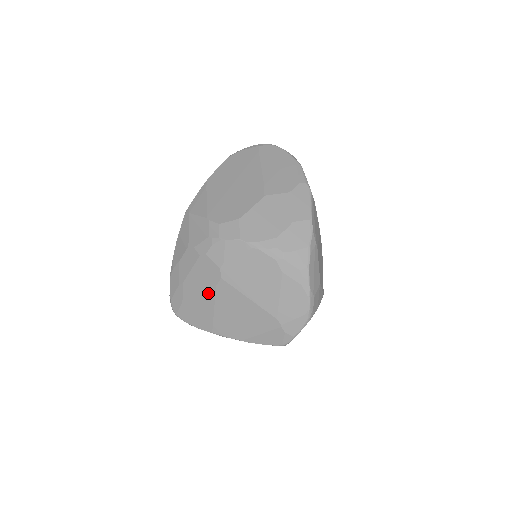
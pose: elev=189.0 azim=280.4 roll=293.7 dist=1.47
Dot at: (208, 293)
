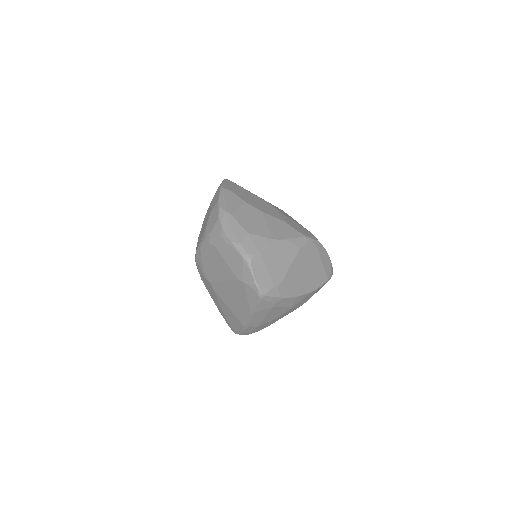
Dot at: (219, 299)
